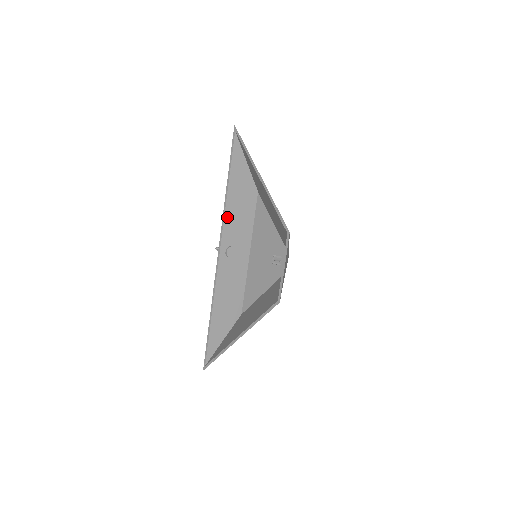
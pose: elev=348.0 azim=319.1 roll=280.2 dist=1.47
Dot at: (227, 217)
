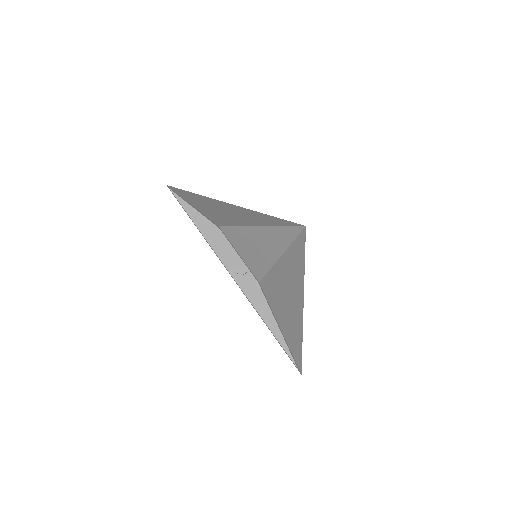
Dot at: (215, 248)
